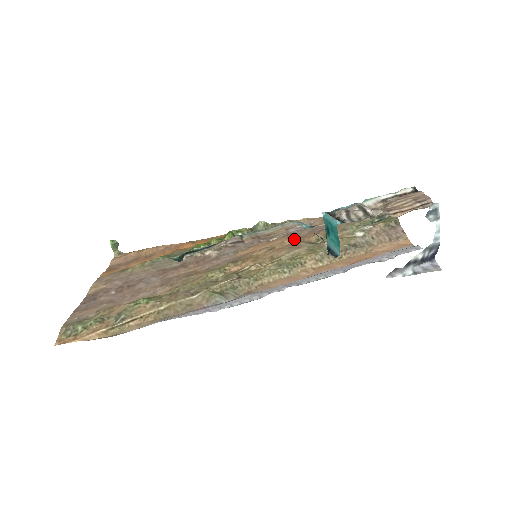
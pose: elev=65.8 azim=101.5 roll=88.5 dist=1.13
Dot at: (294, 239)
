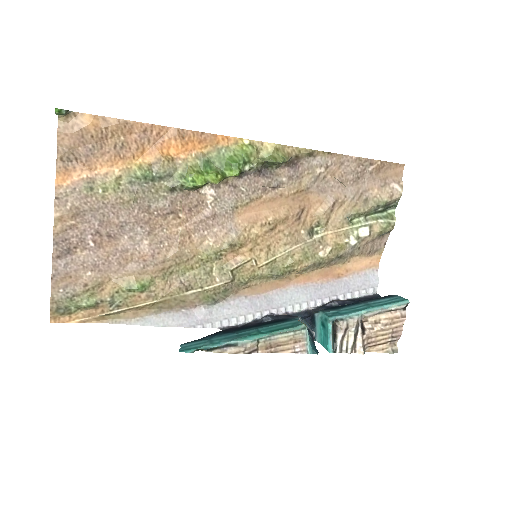
Dot at: (299, 214)
